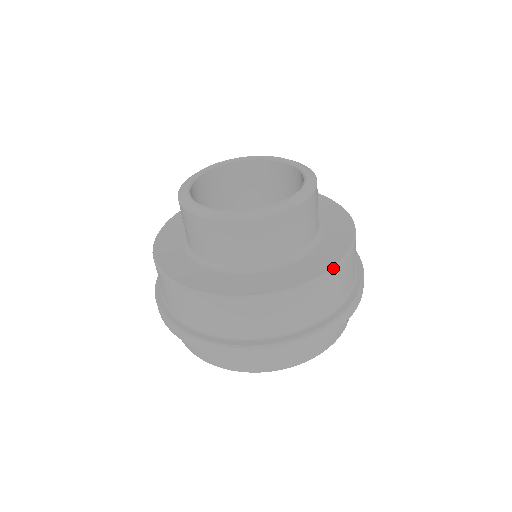
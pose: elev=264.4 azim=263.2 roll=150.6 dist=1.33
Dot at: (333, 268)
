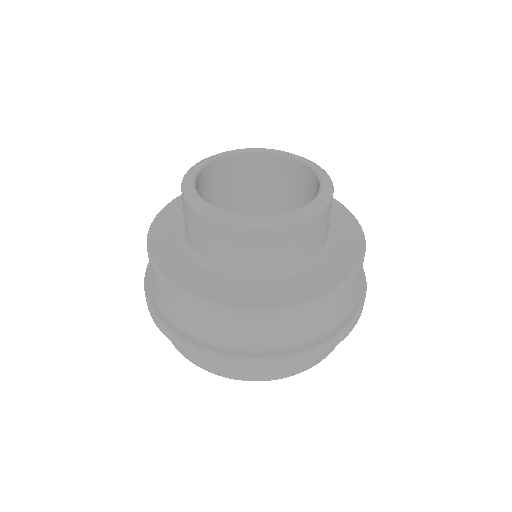
Dot at: (337, 288)
